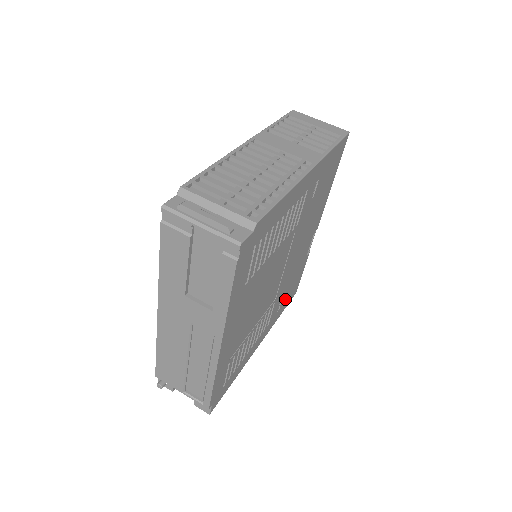
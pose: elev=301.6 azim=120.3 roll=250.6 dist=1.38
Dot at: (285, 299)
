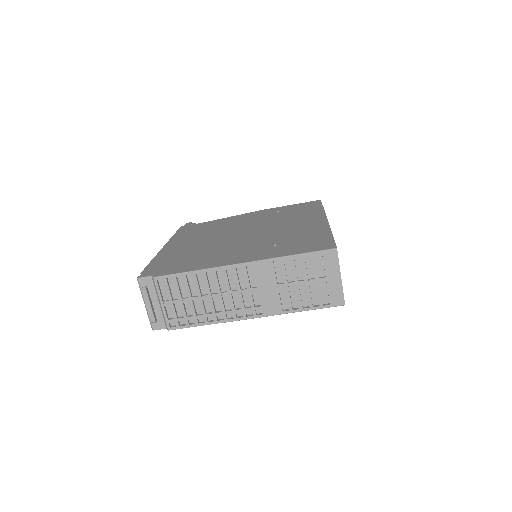
Dot at: occluded
